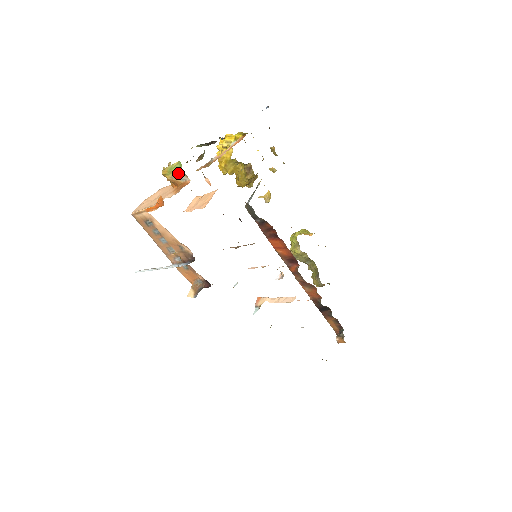
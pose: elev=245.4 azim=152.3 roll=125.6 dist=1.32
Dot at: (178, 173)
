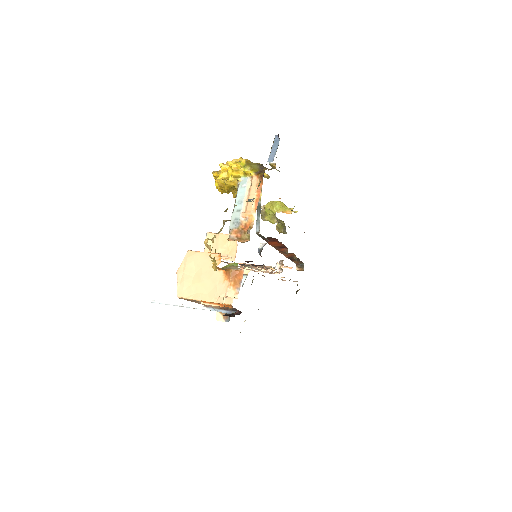
Dot at: (231, 267)
